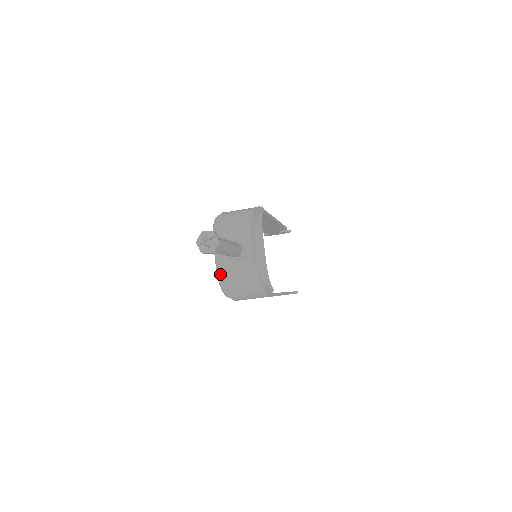
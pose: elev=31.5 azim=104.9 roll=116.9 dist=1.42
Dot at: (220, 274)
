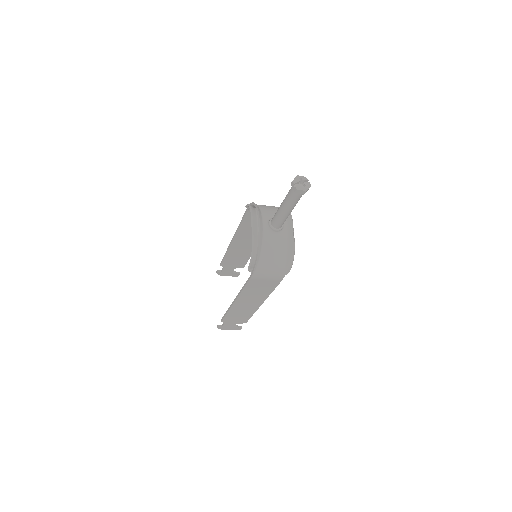
Dot at: (260, 240)
